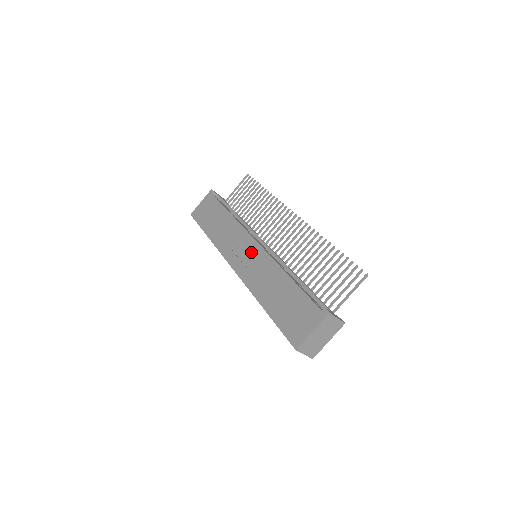
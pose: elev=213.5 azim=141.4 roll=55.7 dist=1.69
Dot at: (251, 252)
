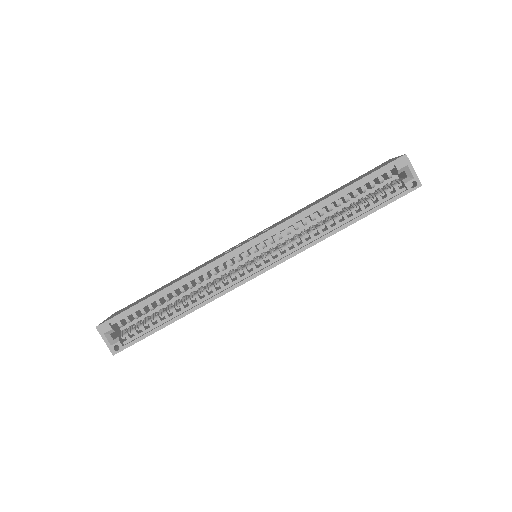
Dot at: (255, 235)
